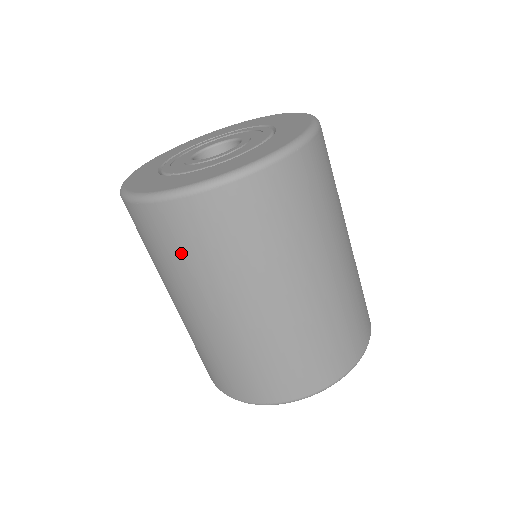
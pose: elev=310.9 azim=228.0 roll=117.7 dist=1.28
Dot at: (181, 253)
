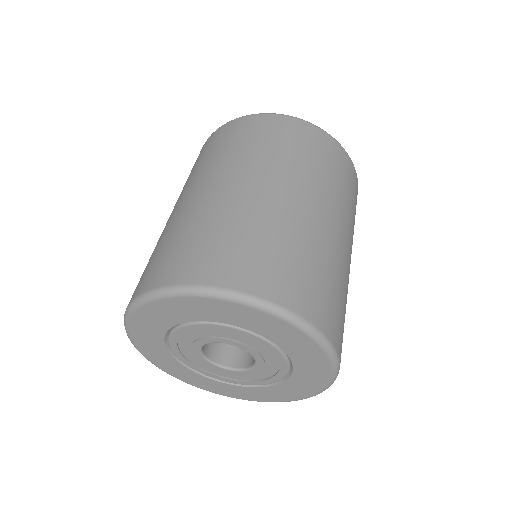
Dot at: occluded
